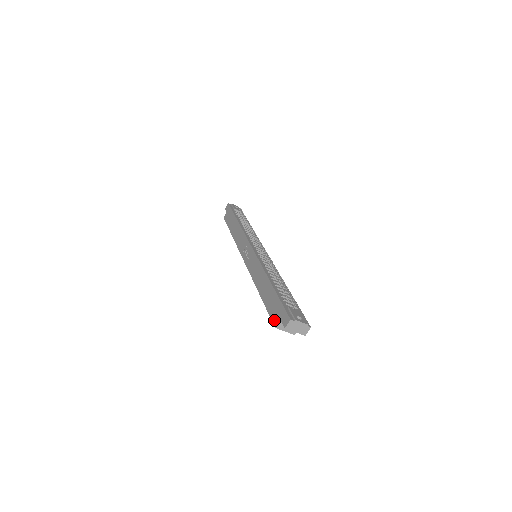
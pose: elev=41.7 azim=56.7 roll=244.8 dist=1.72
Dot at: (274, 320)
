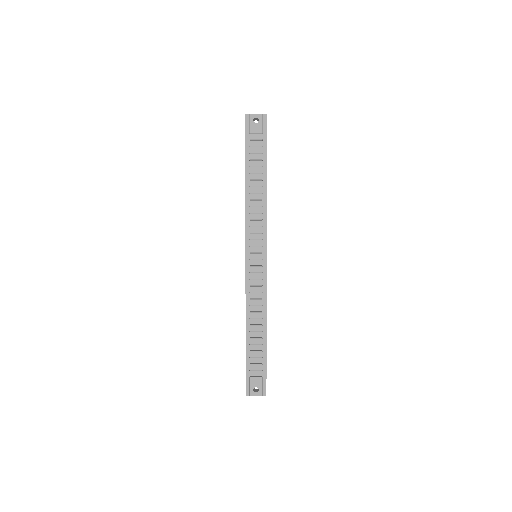
Dot at: occluded
